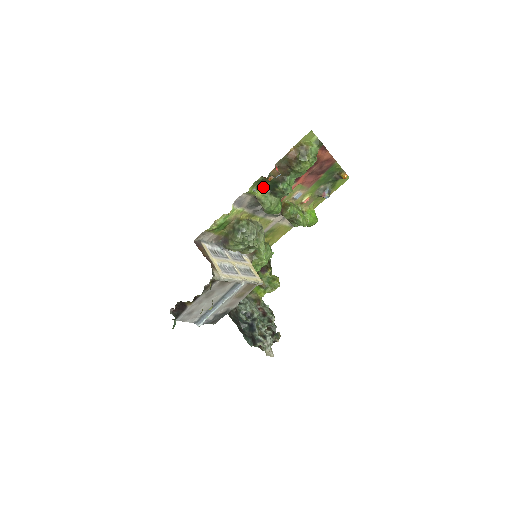
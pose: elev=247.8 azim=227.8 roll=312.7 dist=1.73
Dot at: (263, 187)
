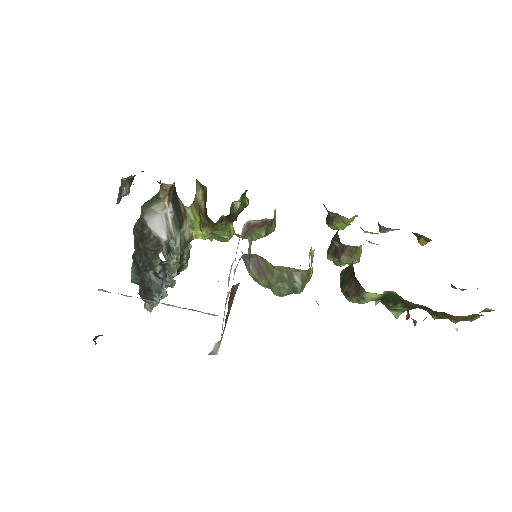
Dot at: (386, 292)
